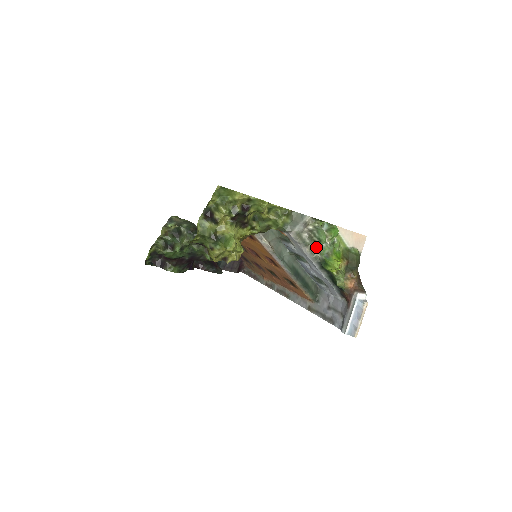
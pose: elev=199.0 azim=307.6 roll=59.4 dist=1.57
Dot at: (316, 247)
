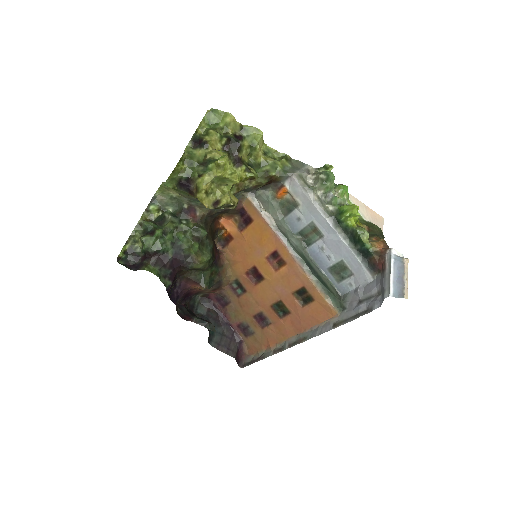
Dot at: (326, 202)
